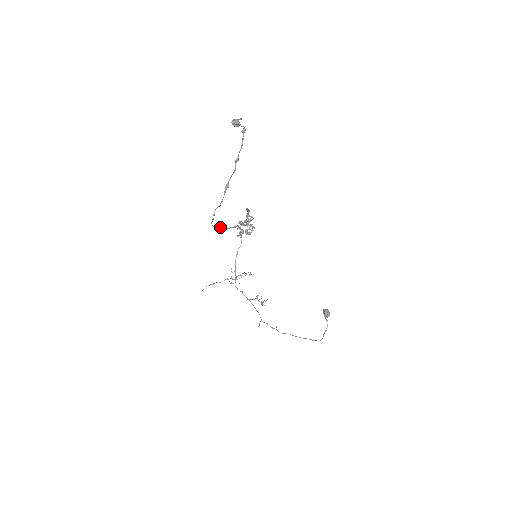
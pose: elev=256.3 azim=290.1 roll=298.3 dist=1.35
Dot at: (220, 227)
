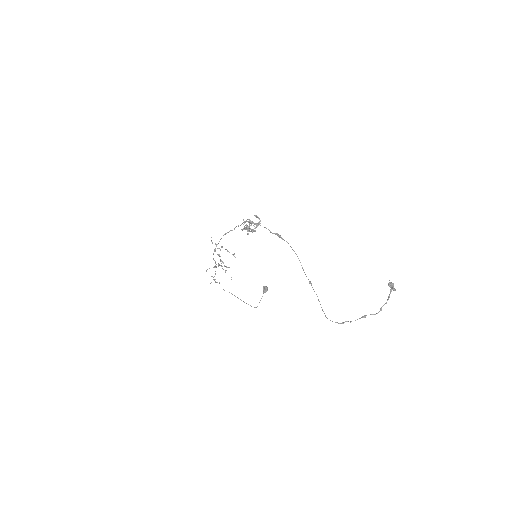
Dot at: occluded
